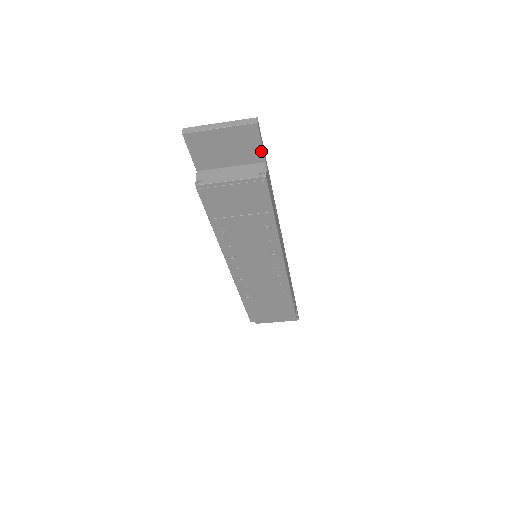
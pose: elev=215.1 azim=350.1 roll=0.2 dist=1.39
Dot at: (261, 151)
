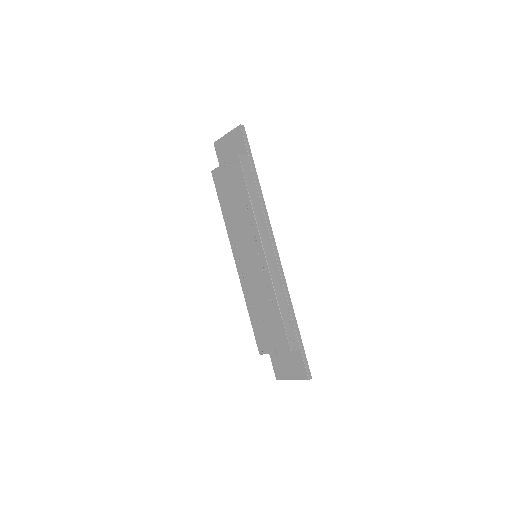
Dot at: (245, 146)
